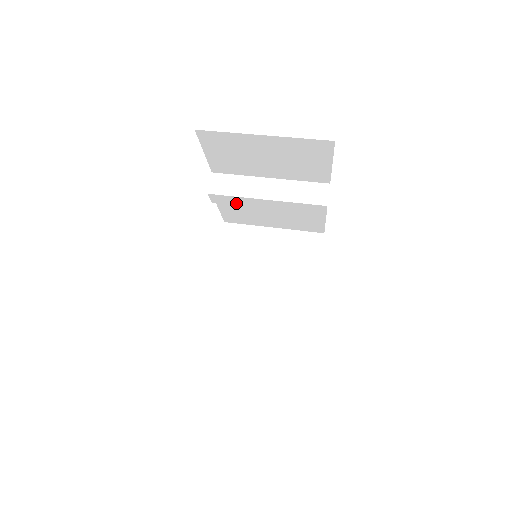
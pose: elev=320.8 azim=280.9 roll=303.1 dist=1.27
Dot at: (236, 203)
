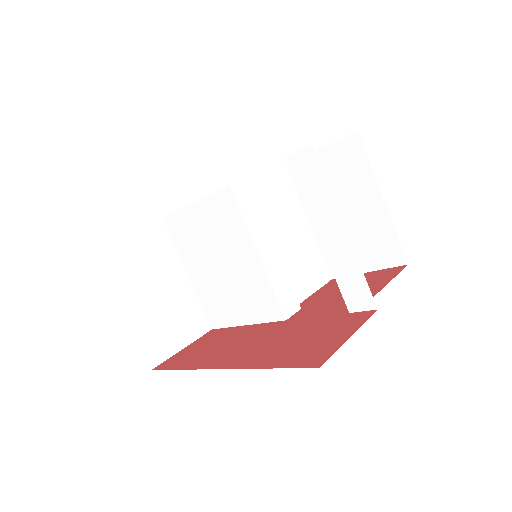
Dot at: occluded
